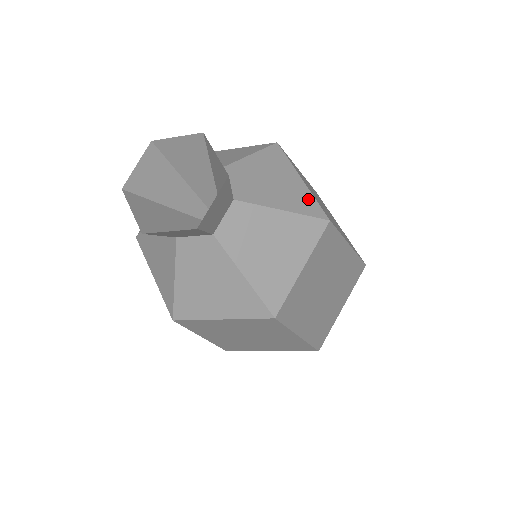
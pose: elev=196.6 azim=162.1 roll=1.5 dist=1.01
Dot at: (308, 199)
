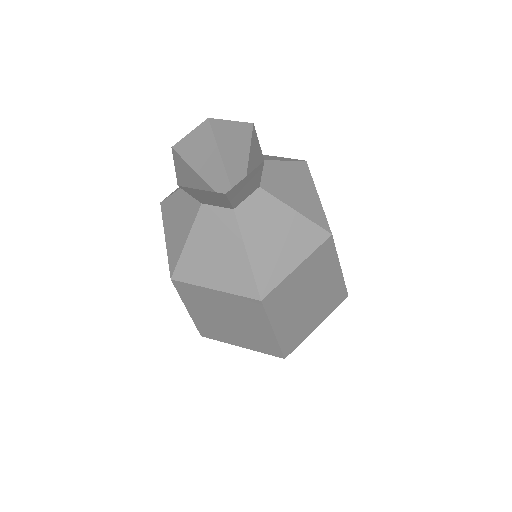
Dot at: (319, 211)
